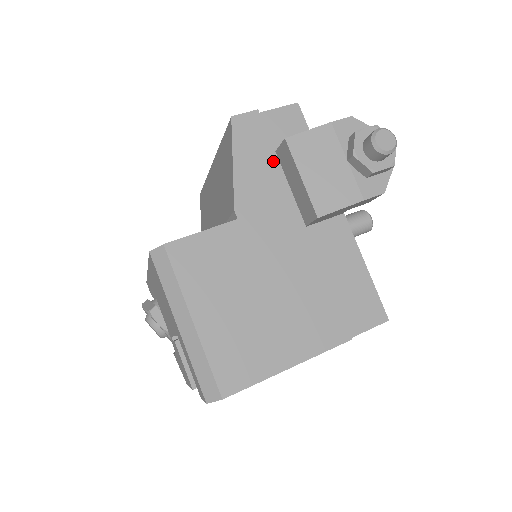
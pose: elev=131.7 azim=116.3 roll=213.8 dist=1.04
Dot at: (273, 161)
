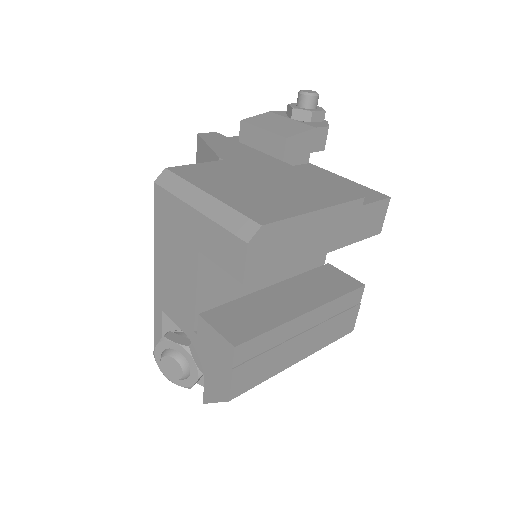
Dot at: (238, 144)
